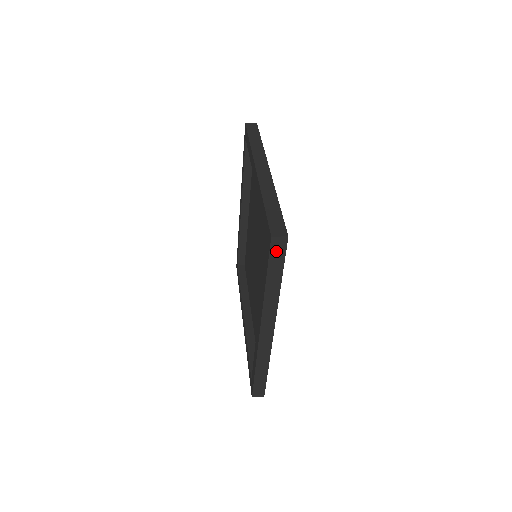
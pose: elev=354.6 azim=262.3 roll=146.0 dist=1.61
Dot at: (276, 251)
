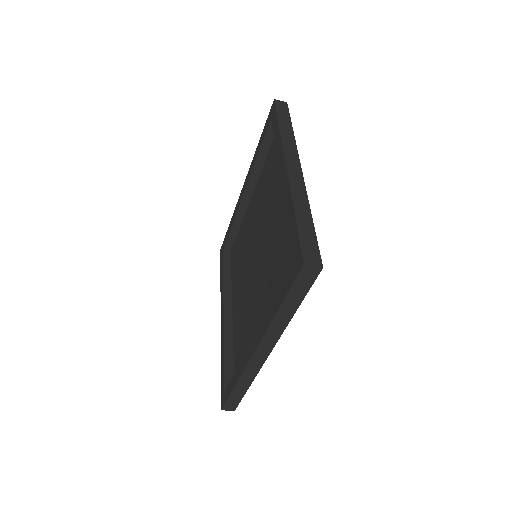
Dot at: (281, 108)
